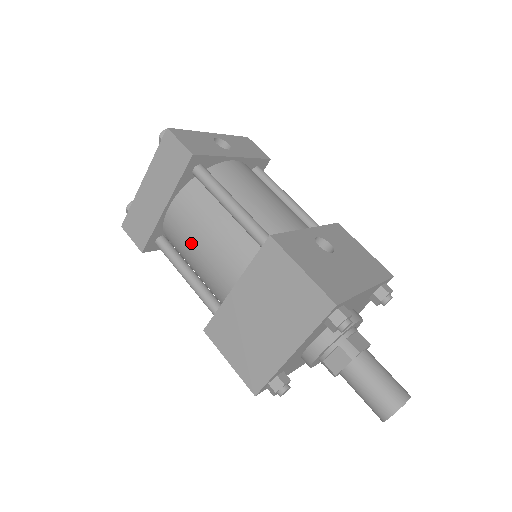
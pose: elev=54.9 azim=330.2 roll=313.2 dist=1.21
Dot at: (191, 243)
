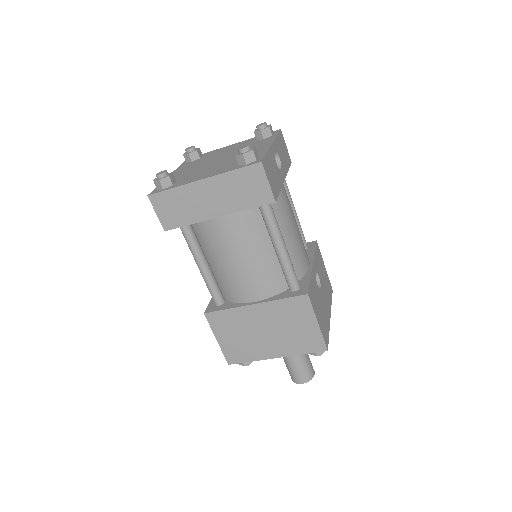
Dot at: (227, 254)
